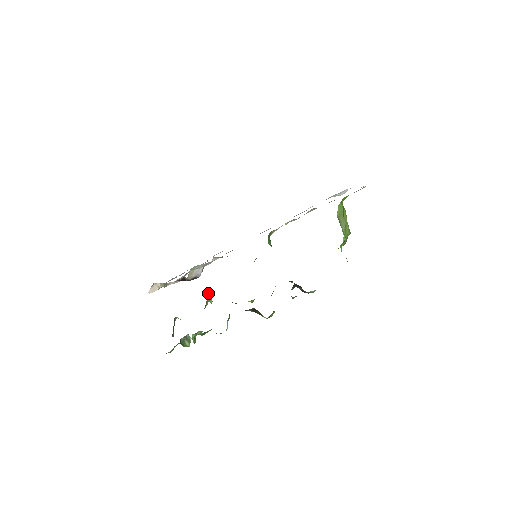
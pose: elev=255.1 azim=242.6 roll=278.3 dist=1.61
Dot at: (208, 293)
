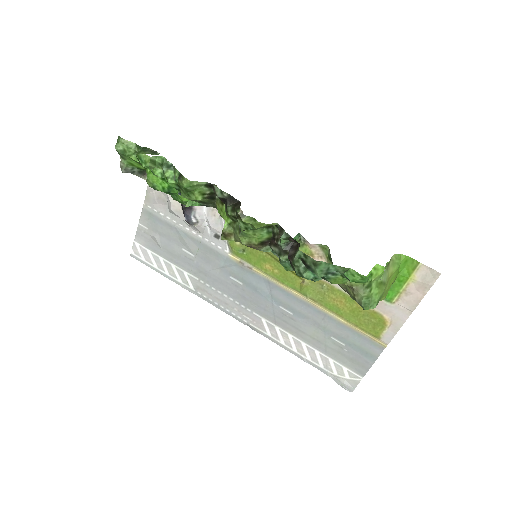
Dot at: occluded
